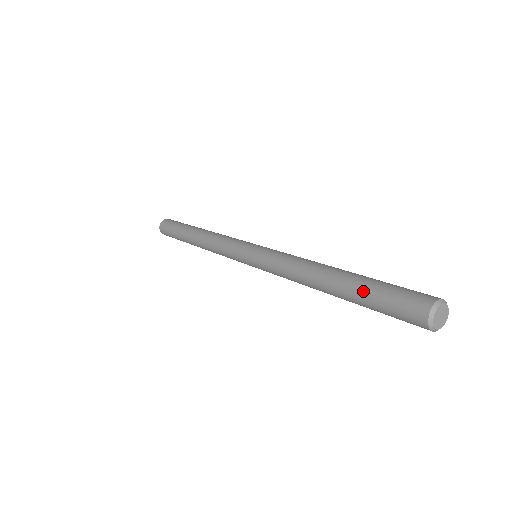
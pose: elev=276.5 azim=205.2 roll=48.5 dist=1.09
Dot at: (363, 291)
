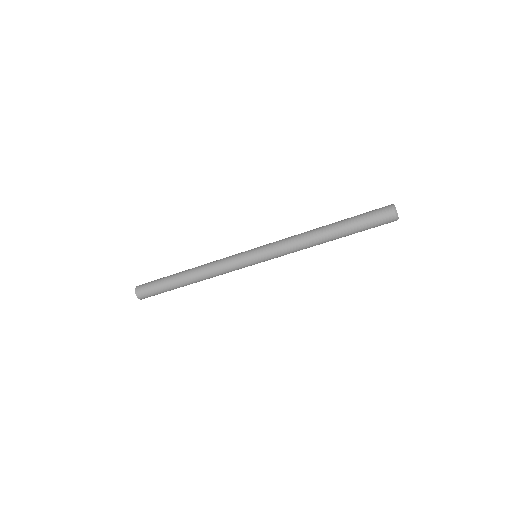
Dot at: (352, 218)
